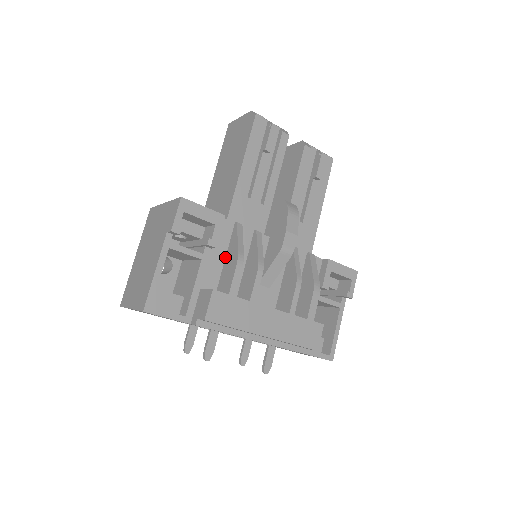
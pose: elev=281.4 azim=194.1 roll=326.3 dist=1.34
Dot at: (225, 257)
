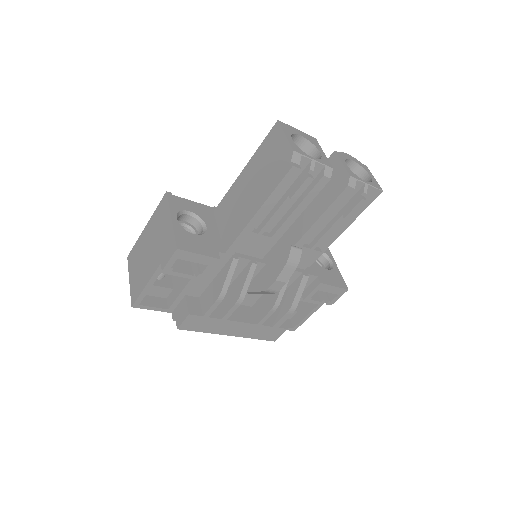
Dot at: (215, 277)
